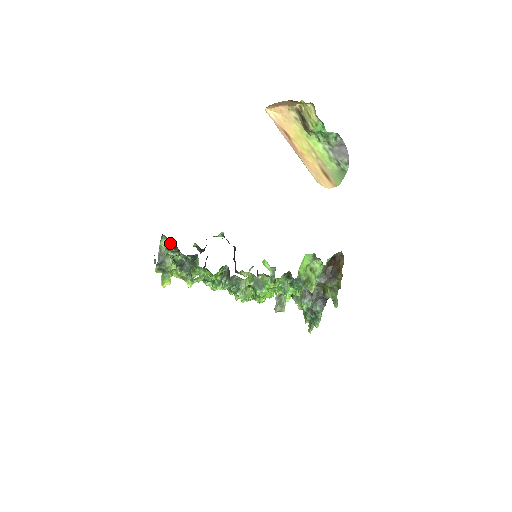
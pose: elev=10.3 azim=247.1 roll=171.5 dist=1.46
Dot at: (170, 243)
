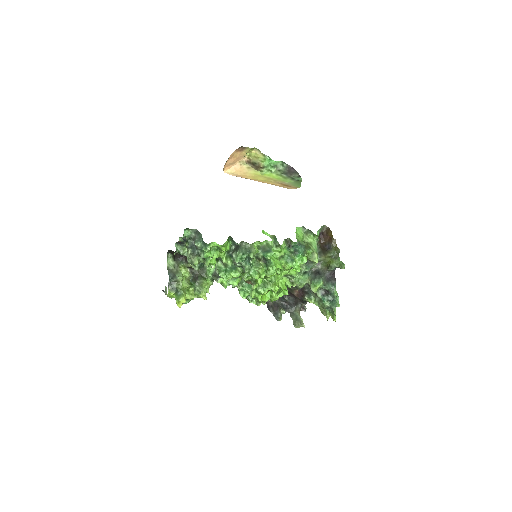
Dot at: (176, 253)
